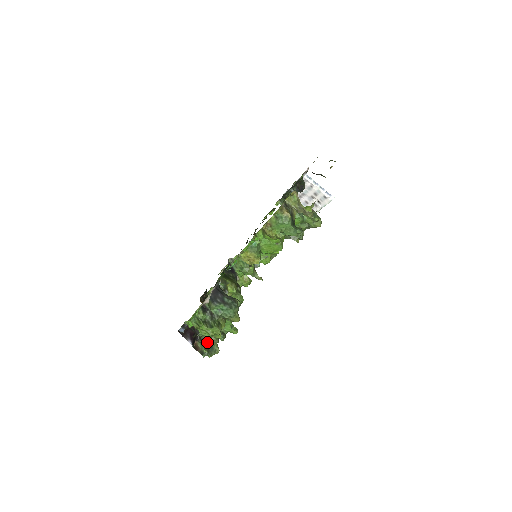
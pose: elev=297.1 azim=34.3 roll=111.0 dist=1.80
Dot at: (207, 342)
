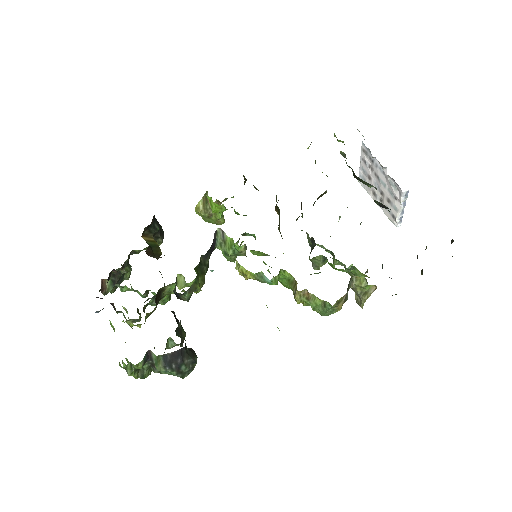
Dot at: (120, 277)
